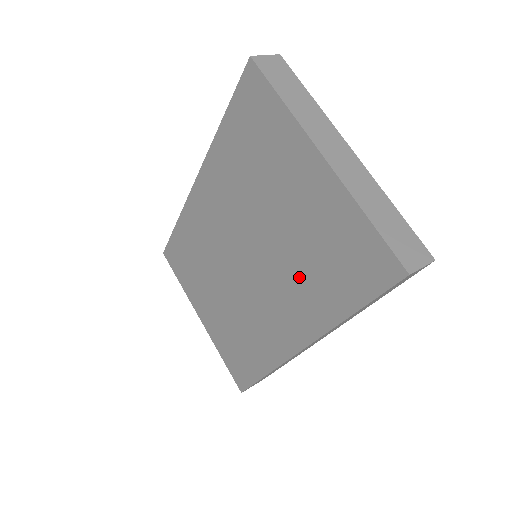
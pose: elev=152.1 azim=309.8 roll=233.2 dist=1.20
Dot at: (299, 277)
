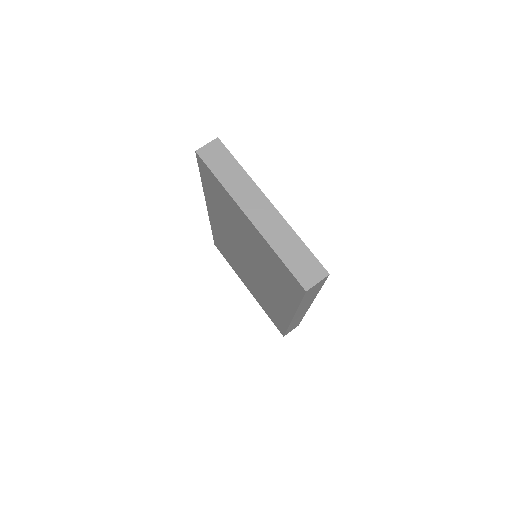
Dot at: (271, 279)
